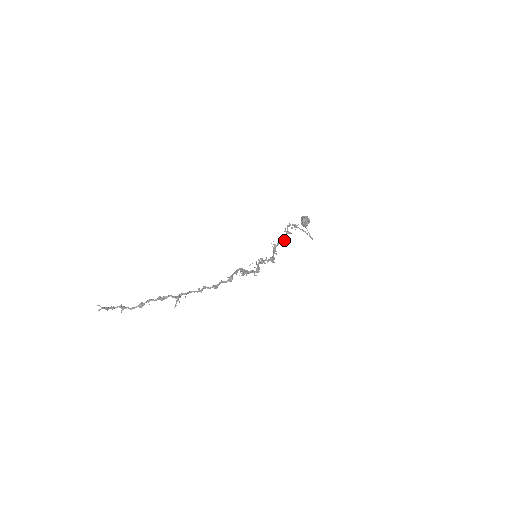
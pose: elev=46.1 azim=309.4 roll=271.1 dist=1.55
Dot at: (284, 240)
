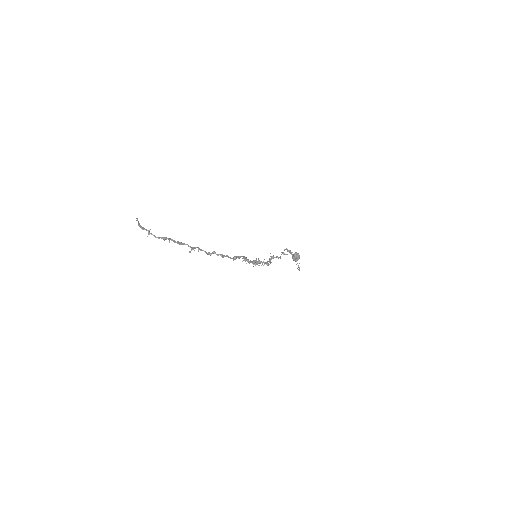
Dot at: (280, 257)
